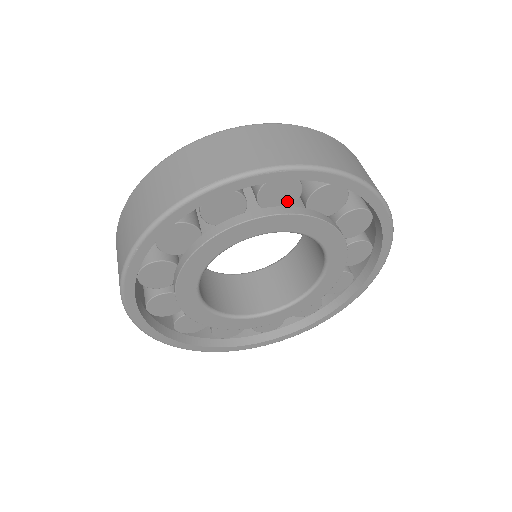
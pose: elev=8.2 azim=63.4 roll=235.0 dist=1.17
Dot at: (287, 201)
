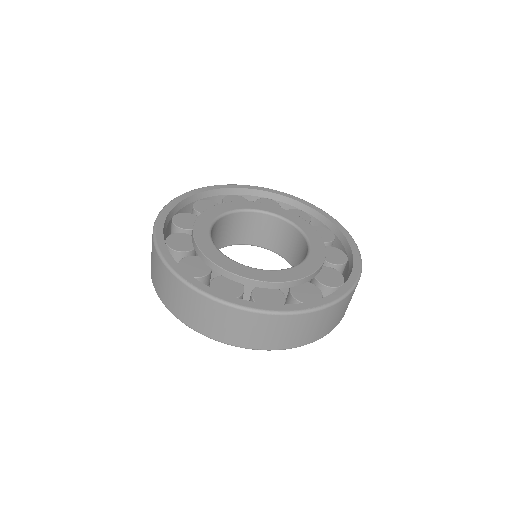
Dot at: occluded
